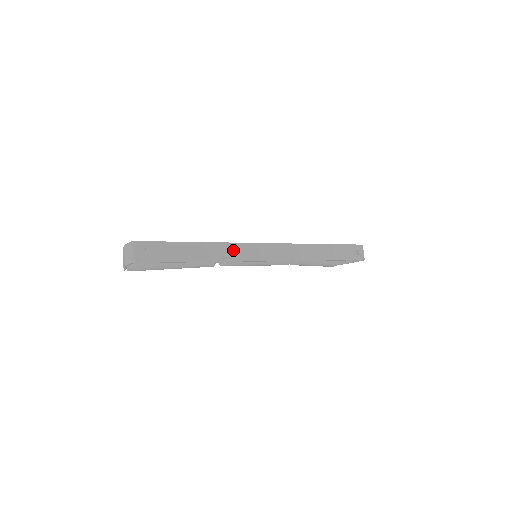
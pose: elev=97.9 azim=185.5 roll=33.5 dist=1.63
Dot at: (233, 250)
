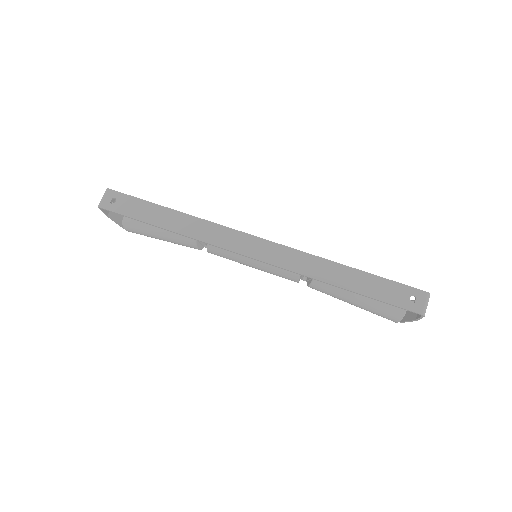
Dot at: (207, 229)
